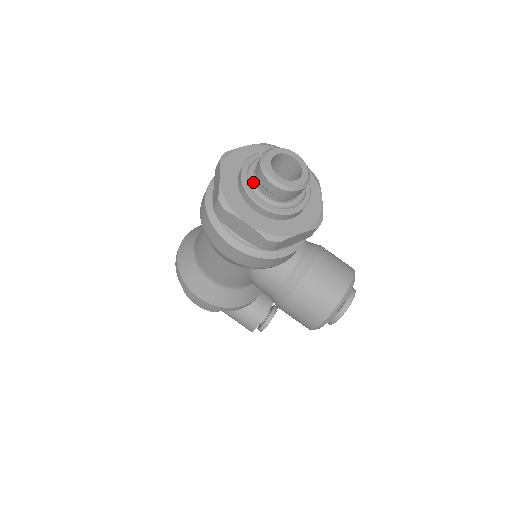
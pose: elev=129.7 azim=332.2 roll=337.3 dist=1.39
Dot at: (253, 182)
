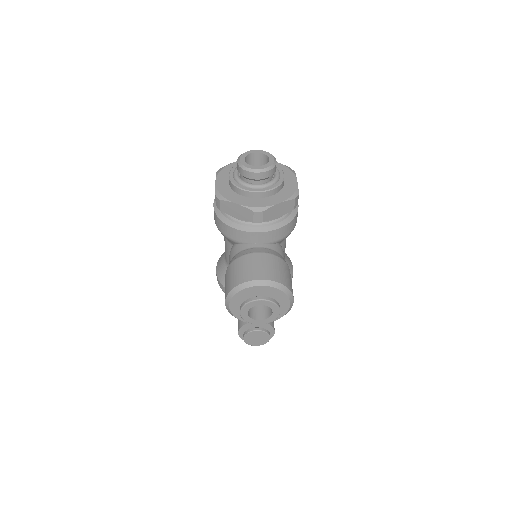
Dot at: occluded
